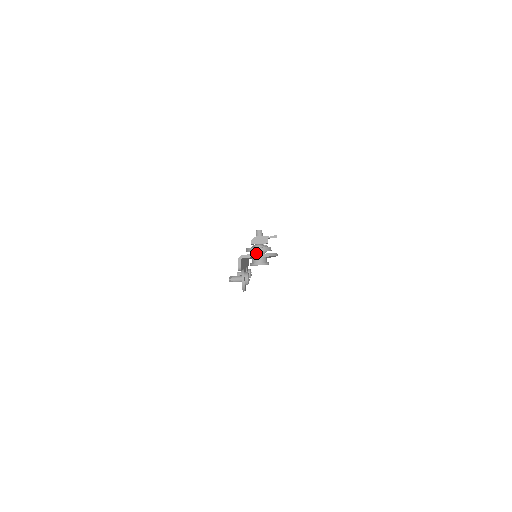
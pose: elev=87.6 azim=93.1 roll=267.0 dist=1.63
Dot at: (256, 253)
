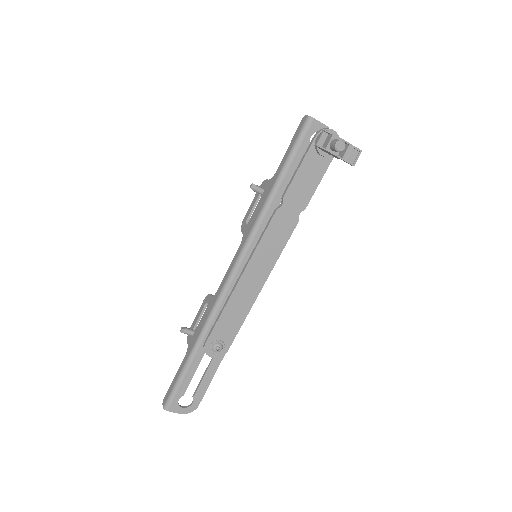
Dot at: occluded
